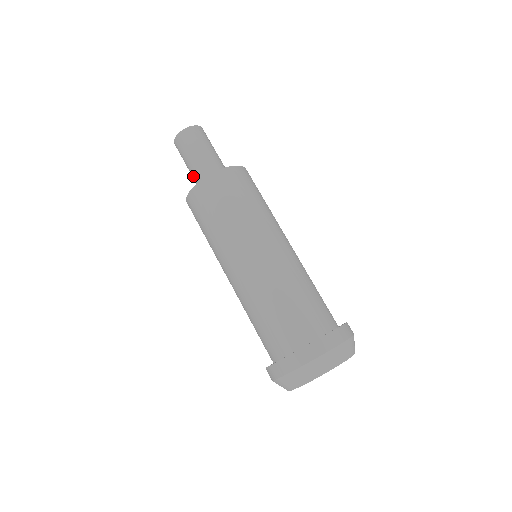
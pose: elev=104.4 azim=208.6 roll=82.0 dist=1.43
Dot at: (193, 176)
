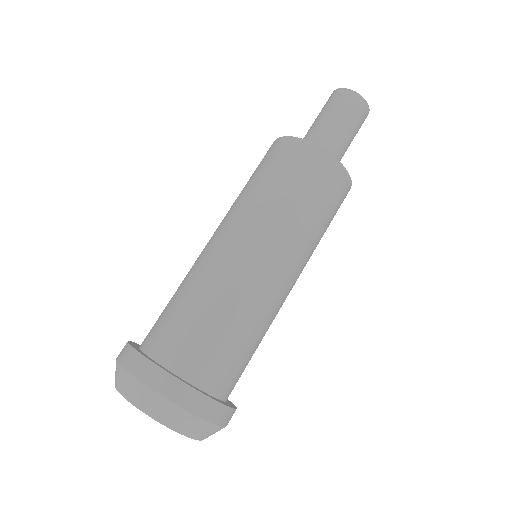
Dot at: occluded
